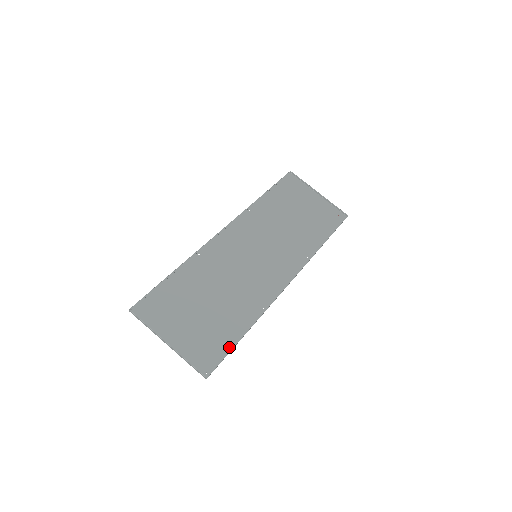
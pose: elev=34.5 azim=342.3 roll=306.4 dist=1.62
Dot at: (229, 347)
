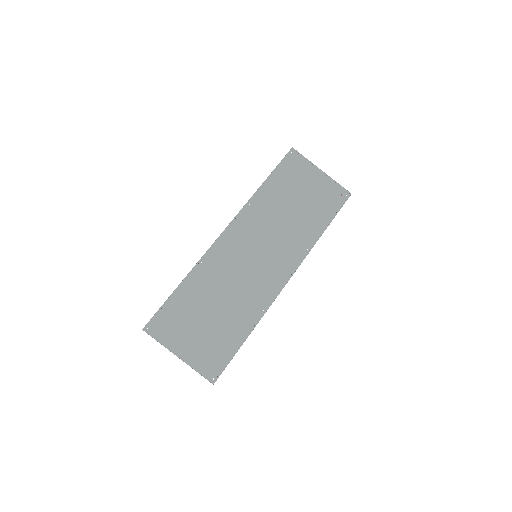
Dot at: (232, 353)
